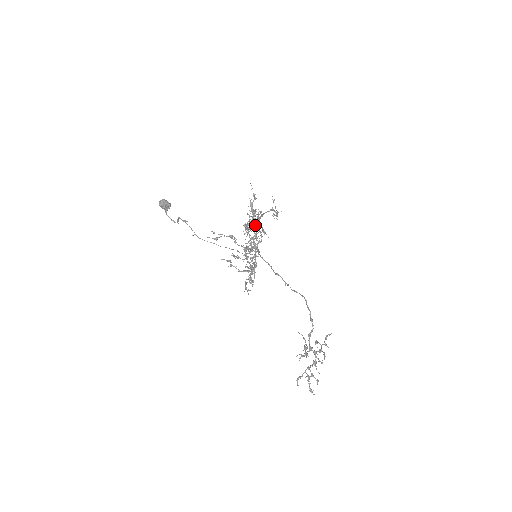
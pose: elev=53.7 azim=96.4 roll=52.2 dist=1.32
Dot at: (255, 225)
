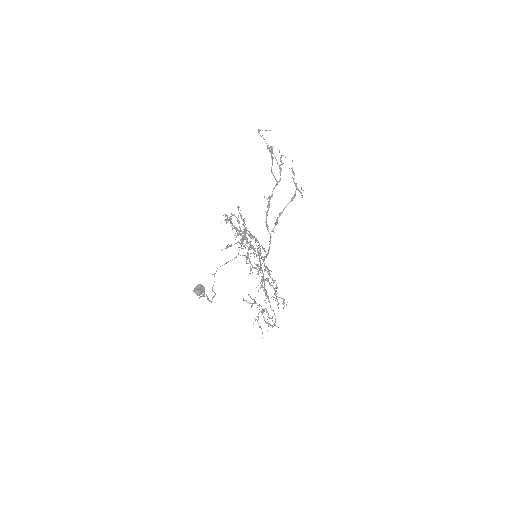
Dot at: (269, 233)
